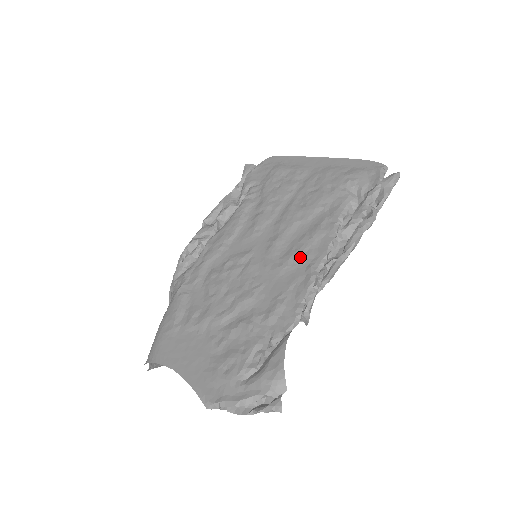
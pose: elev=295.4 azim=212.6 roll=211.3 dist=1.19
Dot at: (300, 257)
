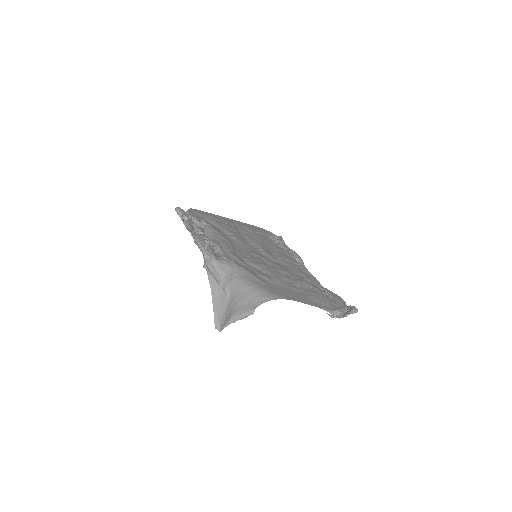
Dot at: (287, 258)
